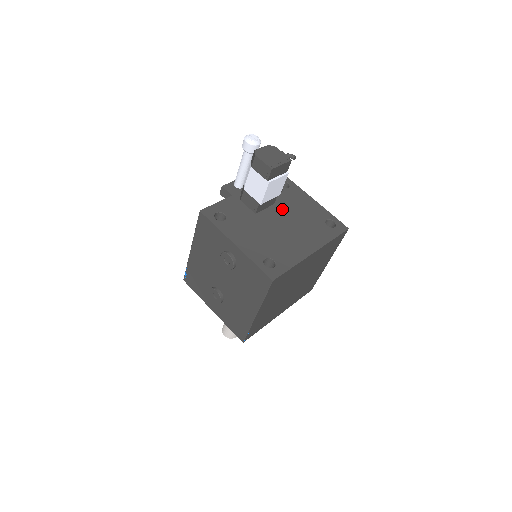
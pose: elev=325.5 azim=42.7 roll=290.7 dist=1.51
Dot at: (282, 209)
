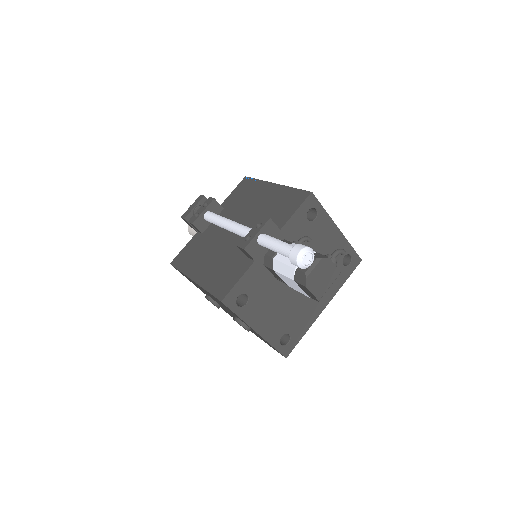
Dot at: occluded
